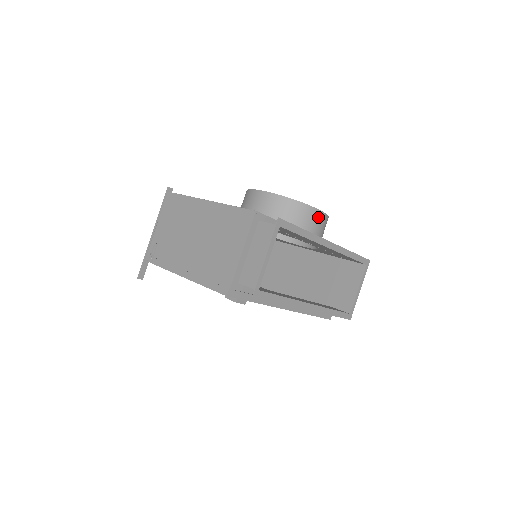
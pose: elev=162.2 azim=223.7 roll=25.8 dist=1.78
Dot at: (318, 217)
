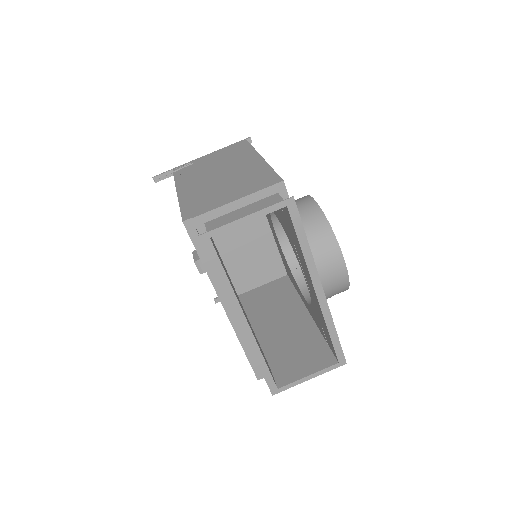
Dot at: (338, 268)
